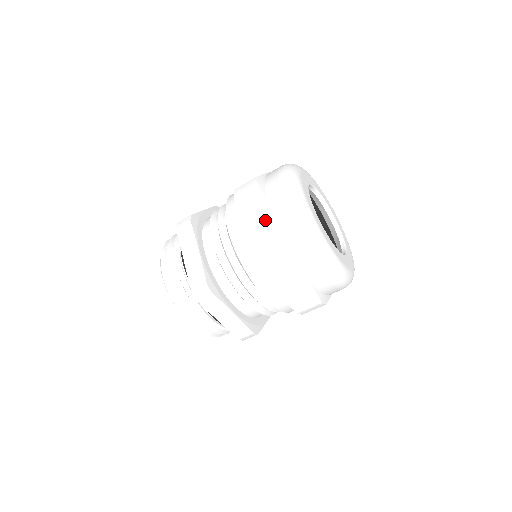
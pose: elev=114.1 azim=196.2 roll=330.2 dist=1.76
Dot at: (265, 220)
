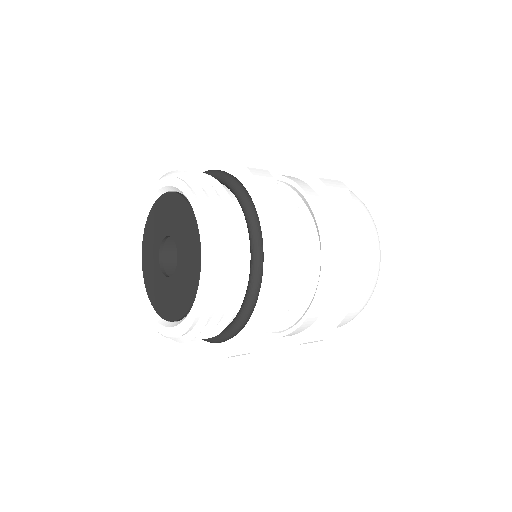
Dot at: occluded
